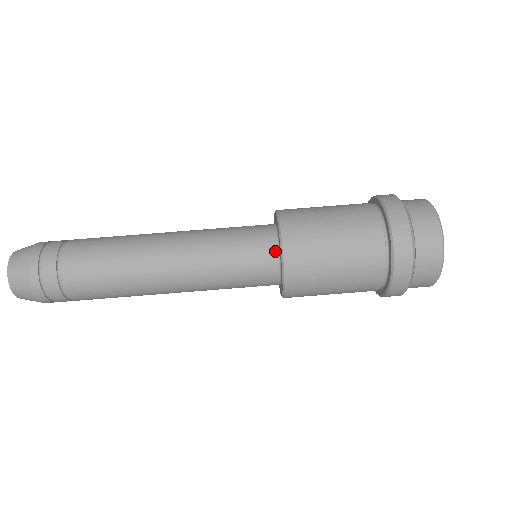
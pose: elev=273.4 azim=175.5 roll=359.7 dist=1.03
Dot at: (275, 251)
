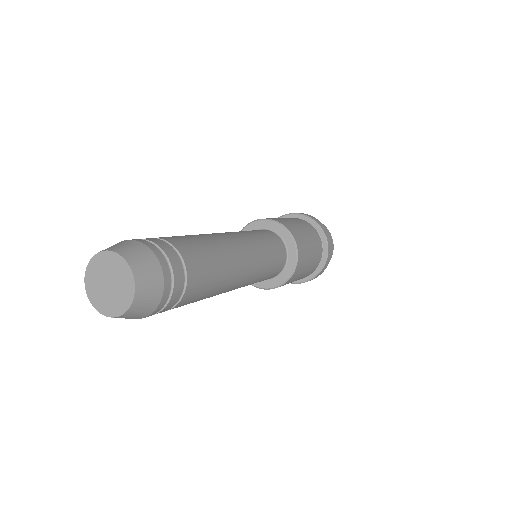
Dot at: (281, 271)
